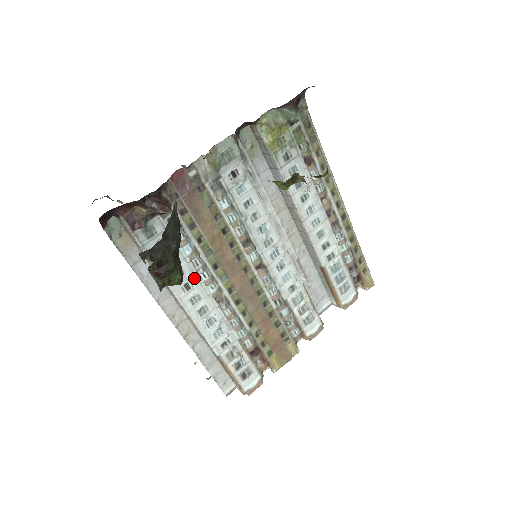
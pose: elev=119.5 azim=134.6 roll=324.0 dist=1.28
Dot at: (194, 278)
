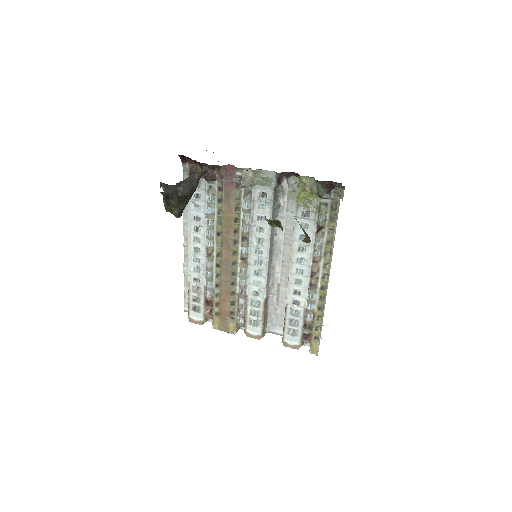
Dot at: (203, 228)
